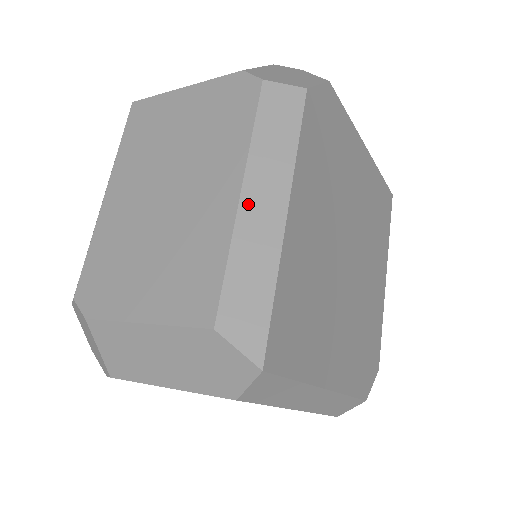
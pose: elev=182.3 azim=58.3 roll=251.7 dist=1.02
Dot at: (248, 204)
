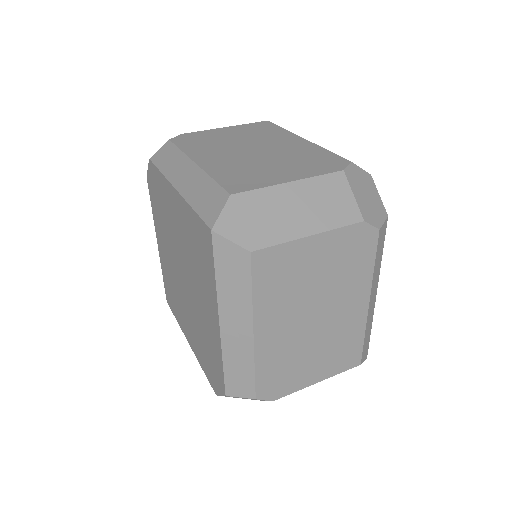
Dot at: (370, 306)
